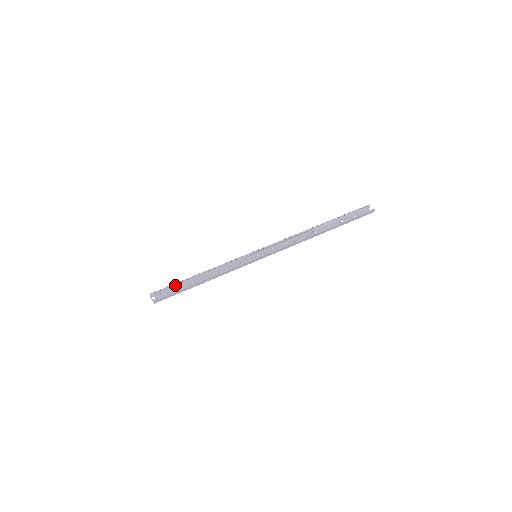
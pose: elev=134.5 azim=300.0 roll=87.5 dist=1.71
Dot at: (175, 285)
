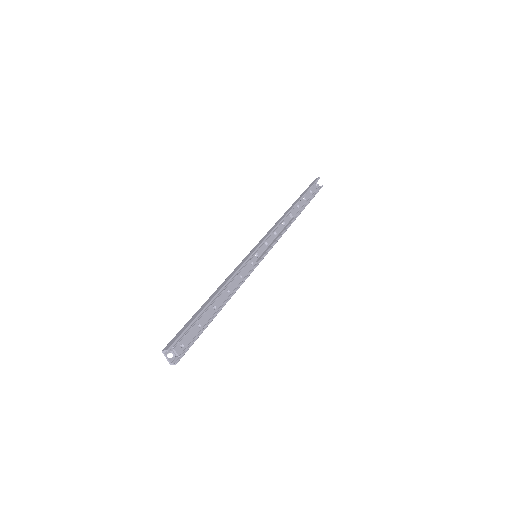
Dot at: (195, 325)
